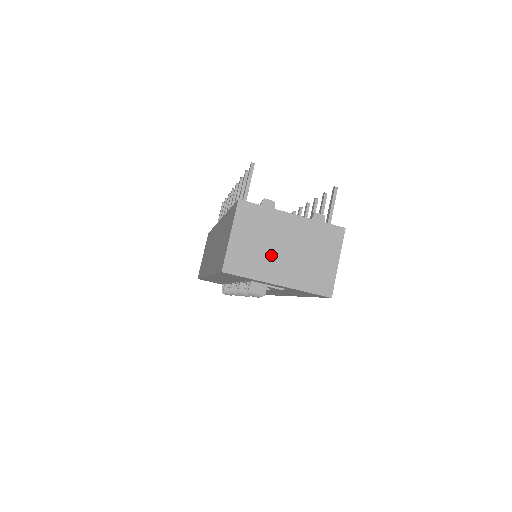
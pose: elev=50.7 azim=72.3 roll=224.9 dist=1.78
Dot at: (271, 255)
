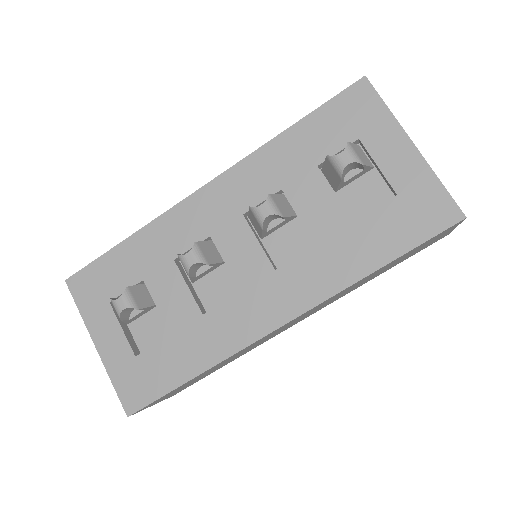
Dot at: occluded
